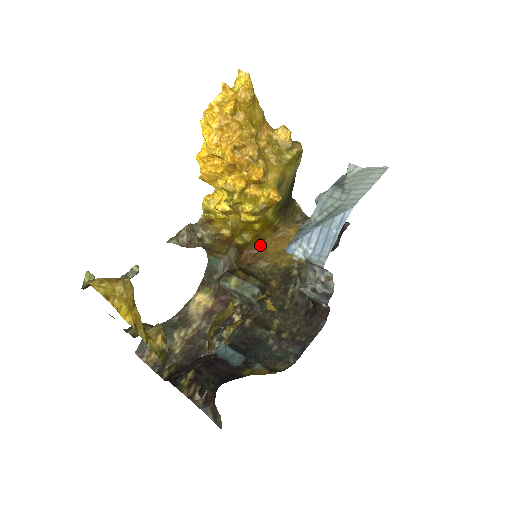
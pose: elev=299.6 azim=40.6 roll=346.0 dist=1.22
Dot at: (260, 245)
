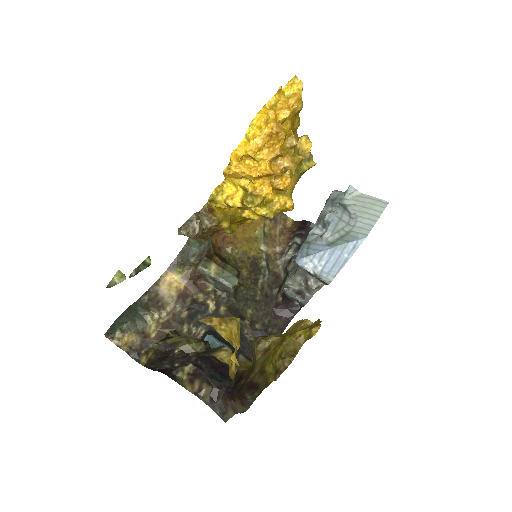
Dot at: occluded
